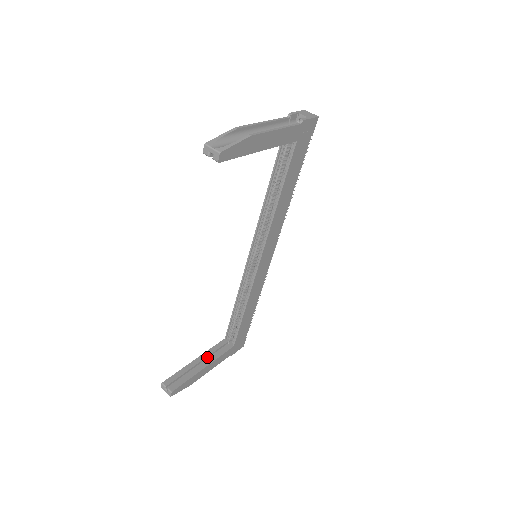
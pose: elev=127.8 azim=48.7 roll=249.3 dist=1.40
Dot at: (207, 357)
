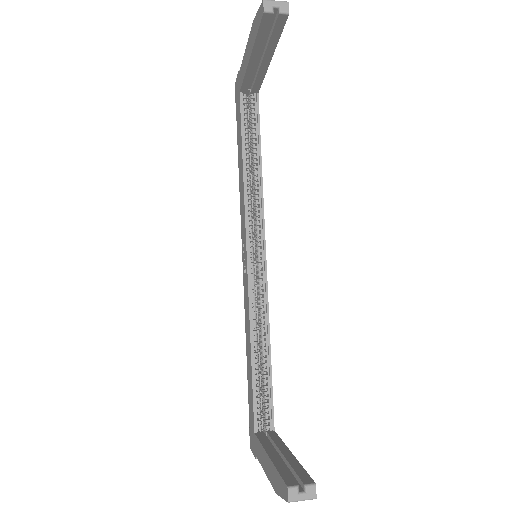
Dot at: (272, 450)
